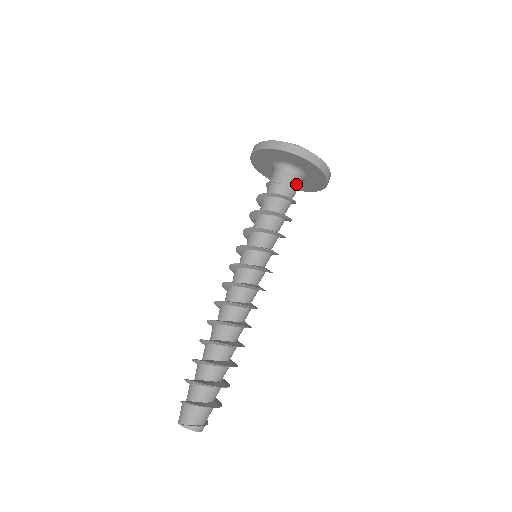
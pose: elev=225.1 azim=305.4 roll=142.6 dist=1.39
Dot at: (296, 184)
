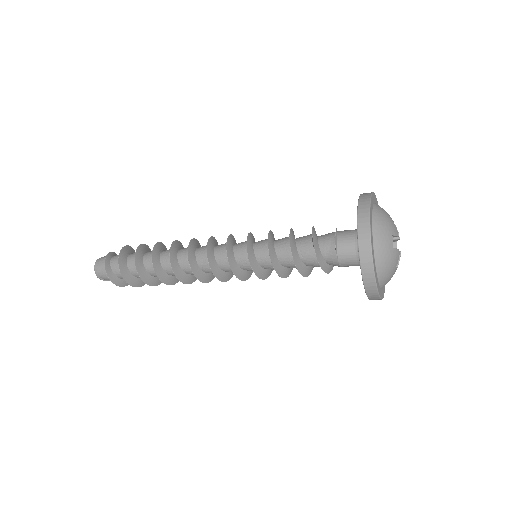
Dot at: occluded
